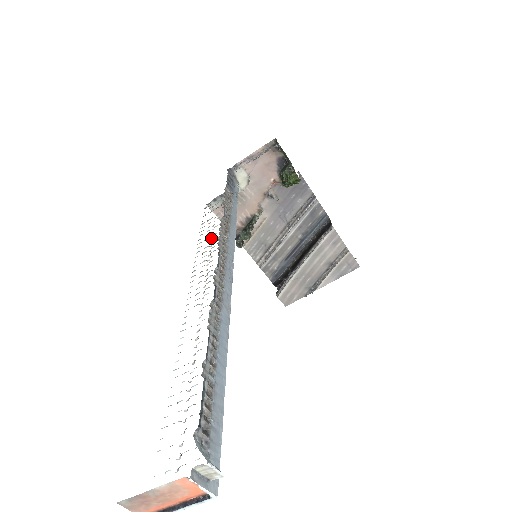
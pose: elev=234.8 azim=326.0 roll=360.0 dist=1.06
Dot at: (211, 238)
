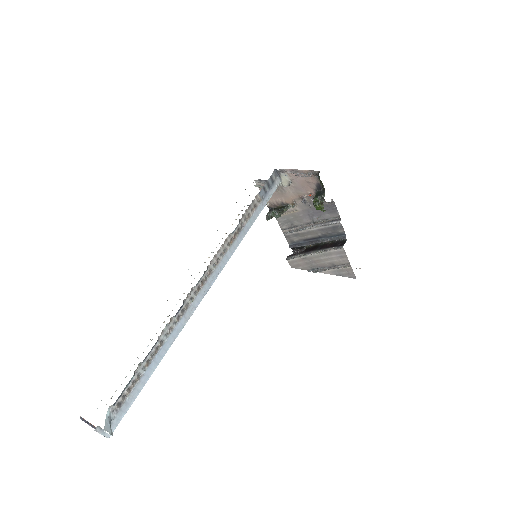
Dot at: occluded
